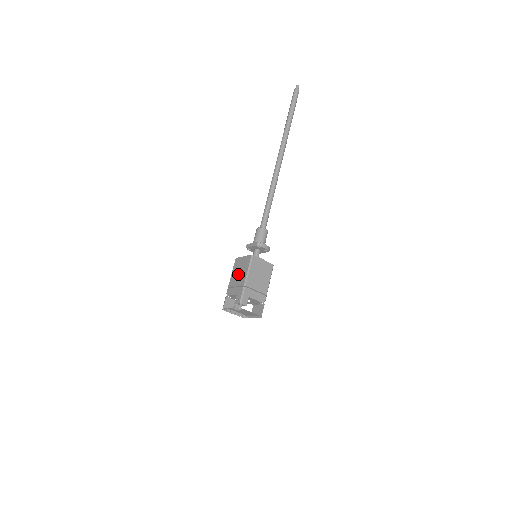
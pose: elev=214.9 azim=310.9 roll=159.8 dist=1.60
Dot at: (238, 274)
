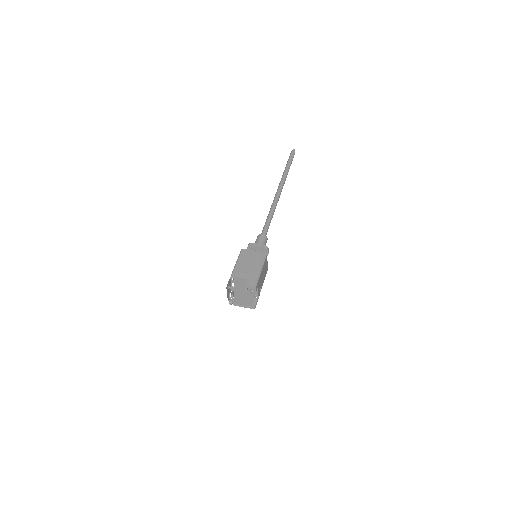
Dot at: (249, 263)
